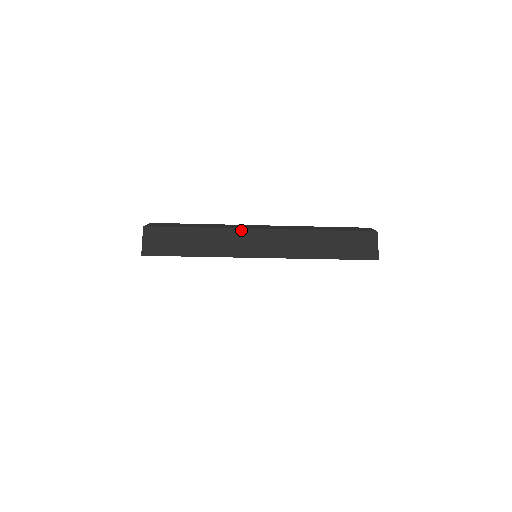
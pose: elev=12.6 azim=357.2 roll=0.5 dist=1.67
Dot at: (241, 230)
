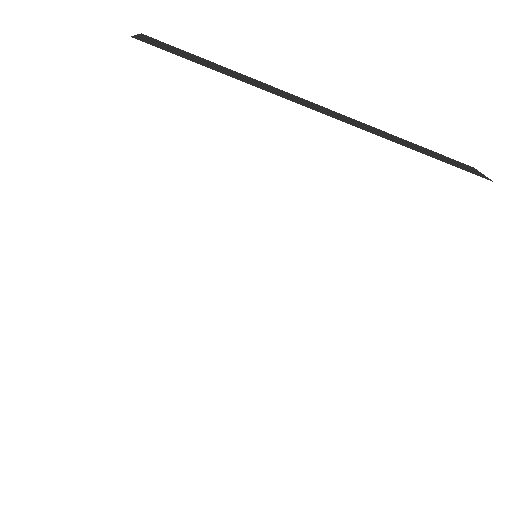
Dot at: (292, 94)
